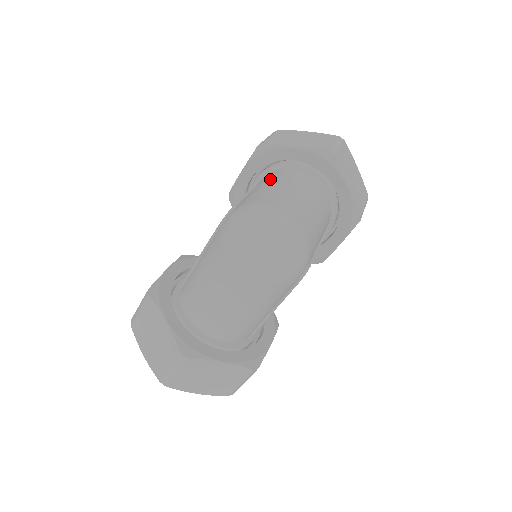
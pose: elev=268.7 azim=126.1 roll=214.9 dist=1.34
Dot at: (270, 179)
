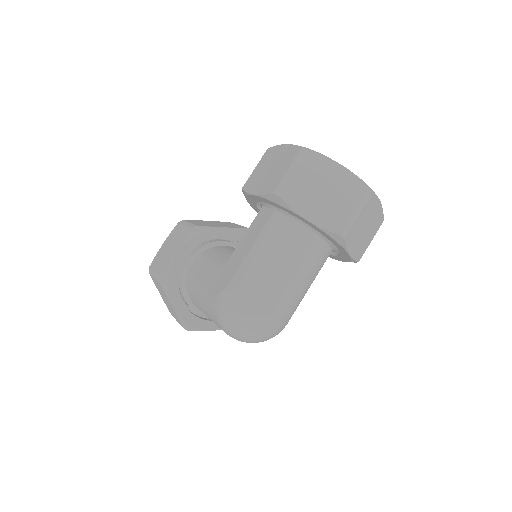
Dot at: (274, 241)
